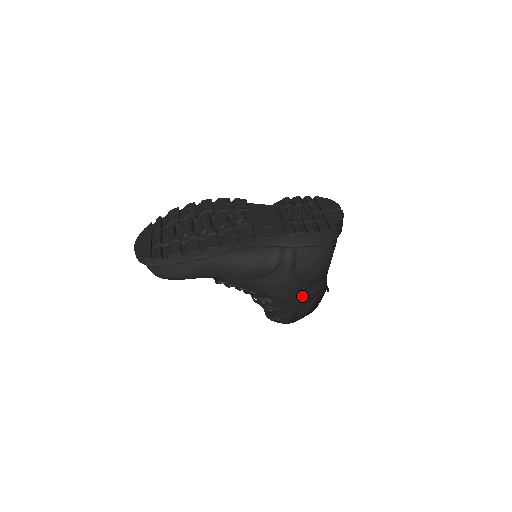
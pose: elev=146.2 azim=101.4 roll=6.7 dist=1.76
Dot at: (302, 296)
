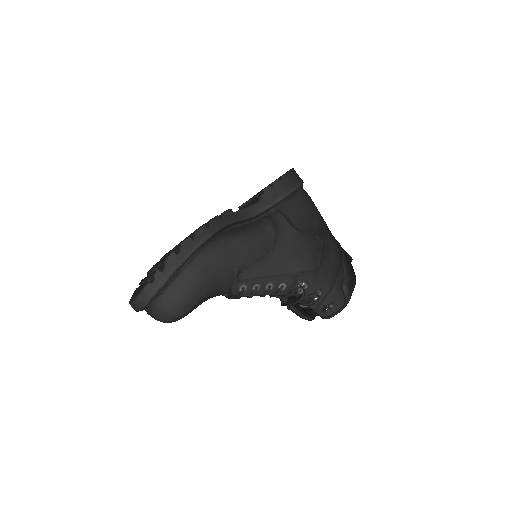
Dot at: (328, 259)
